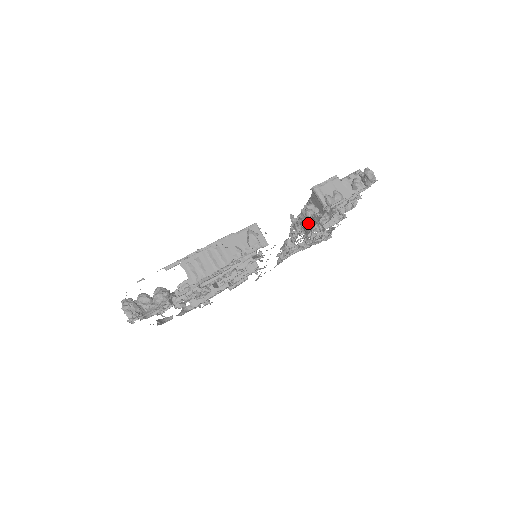
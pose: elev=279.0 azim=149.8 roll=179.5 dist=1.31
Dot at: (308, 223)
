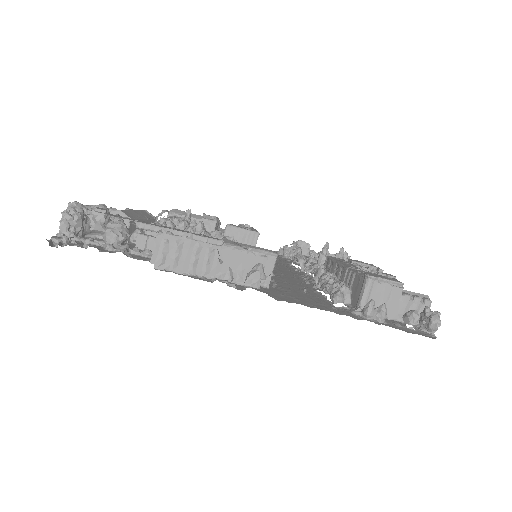
Dot at: occluded
